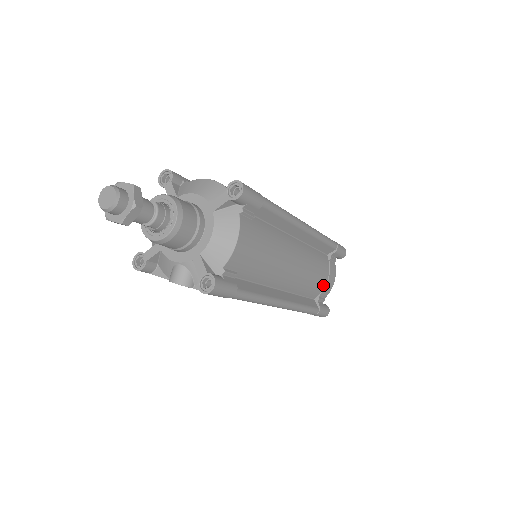
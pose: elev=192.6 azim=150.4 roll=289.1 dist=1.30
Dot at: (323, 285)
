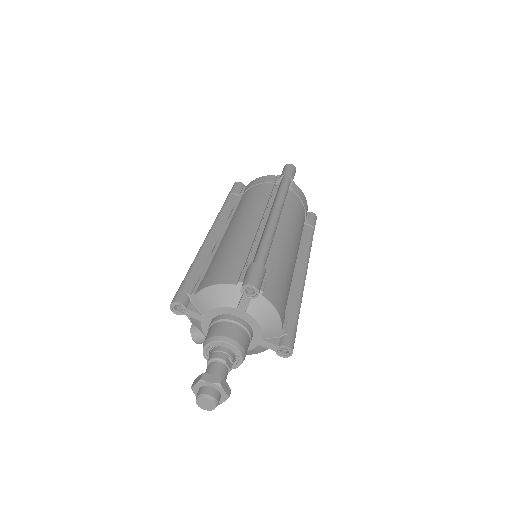
Dot at: occluded
